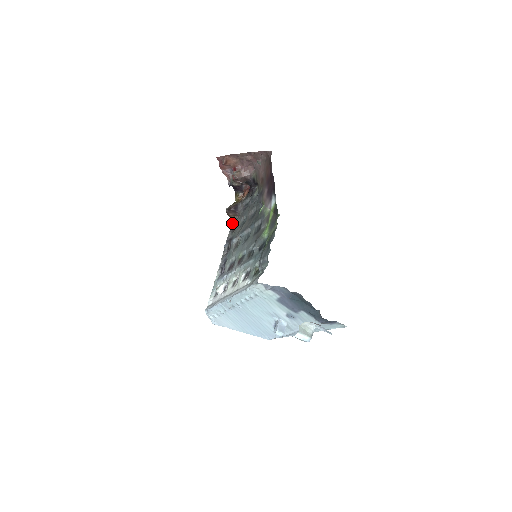
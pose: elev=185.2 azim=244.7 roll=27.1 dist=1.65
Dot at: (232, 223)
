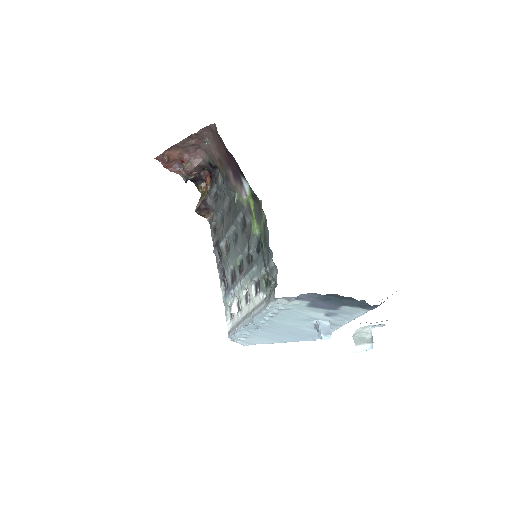
Dot at: (209, 222)
